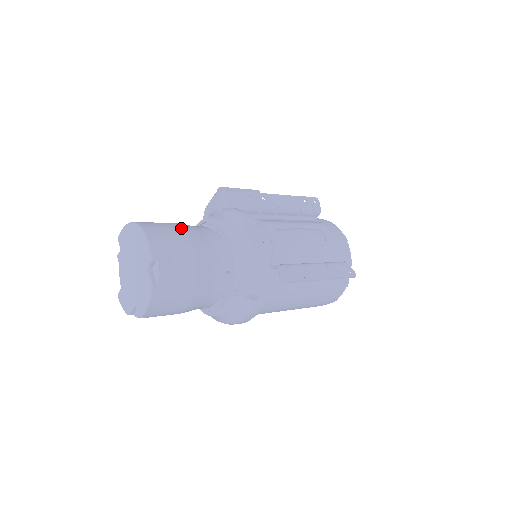
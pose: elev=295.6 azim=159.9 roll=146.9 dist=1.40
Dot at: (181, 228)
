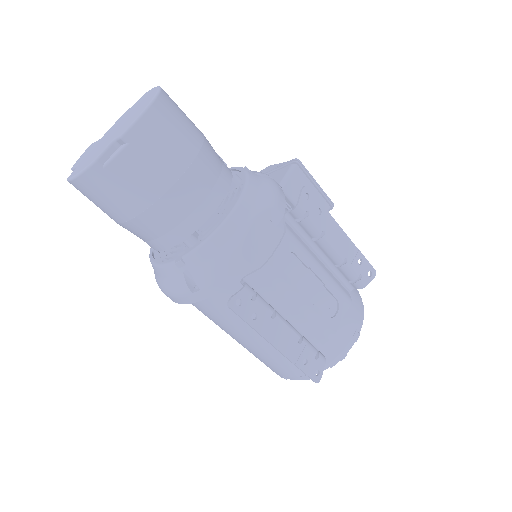
Dot at: (198, 145)
